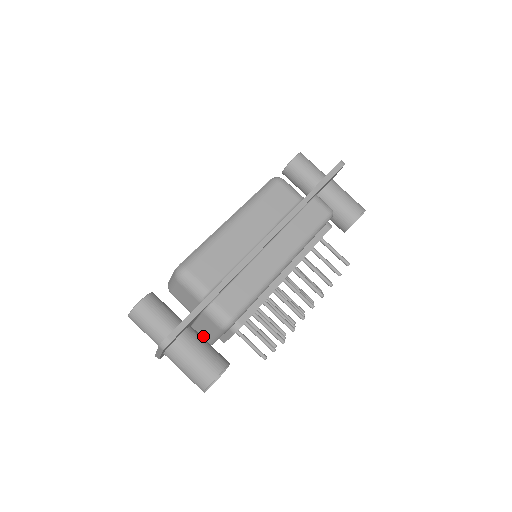
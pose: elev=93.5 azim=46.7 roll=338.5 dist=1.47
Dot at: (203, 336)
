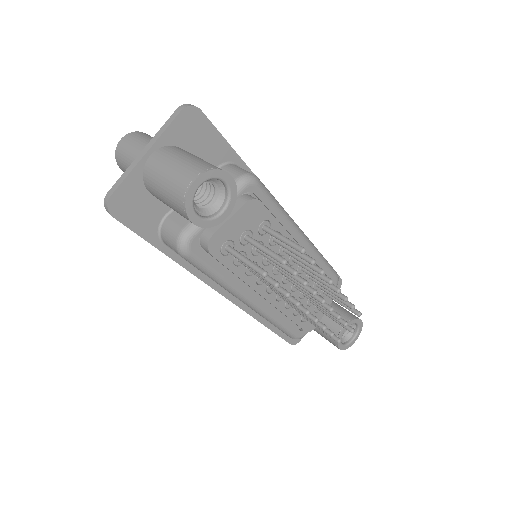
Dot at: occluded
